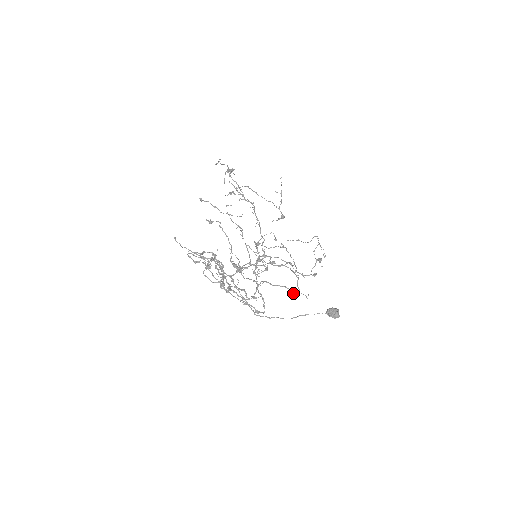
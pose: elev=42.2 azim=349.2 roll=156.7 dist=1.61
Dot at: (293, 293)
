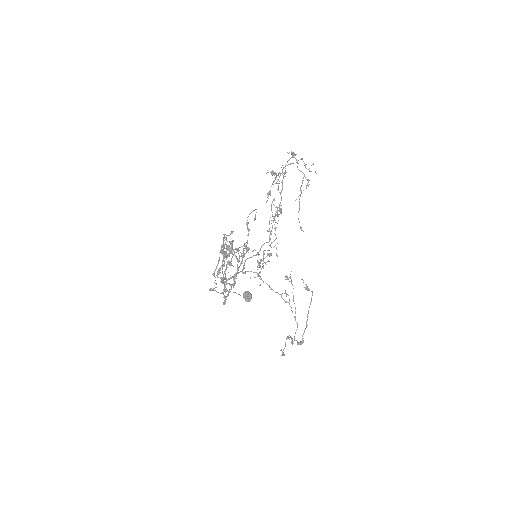
Dot at: (292, 342)
